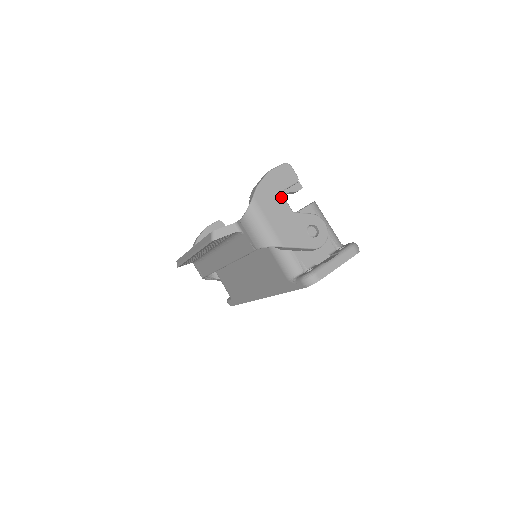
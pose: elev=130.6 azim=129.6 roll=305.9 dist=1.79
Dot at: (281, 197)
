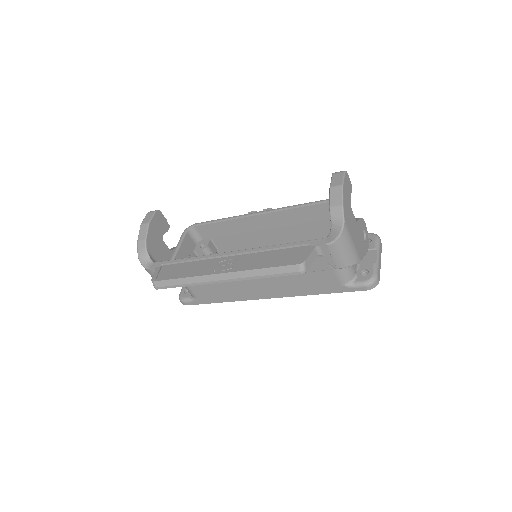
Dot at: (351, 210)
